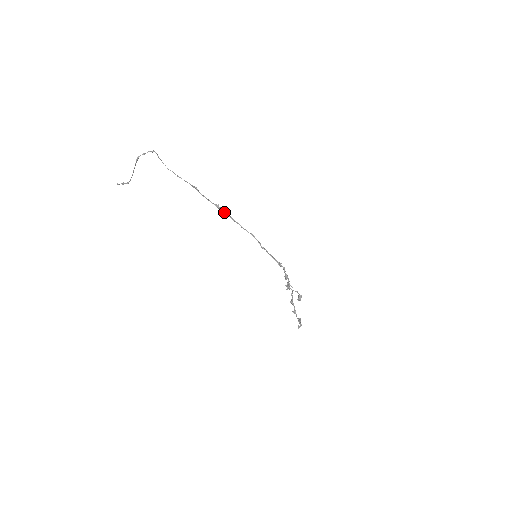
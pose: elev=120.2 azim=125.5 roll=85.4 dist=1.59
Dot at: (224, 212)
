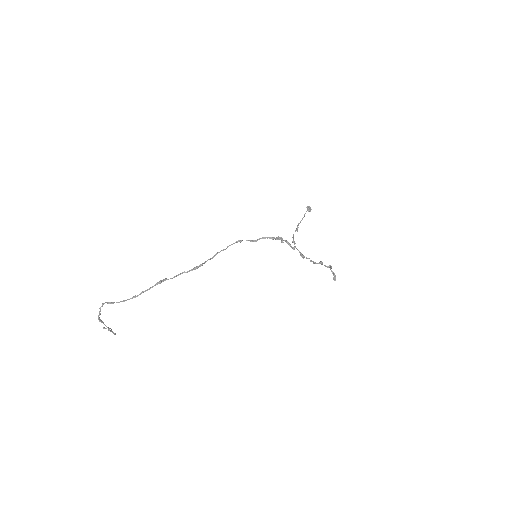
Dot at: occluded
